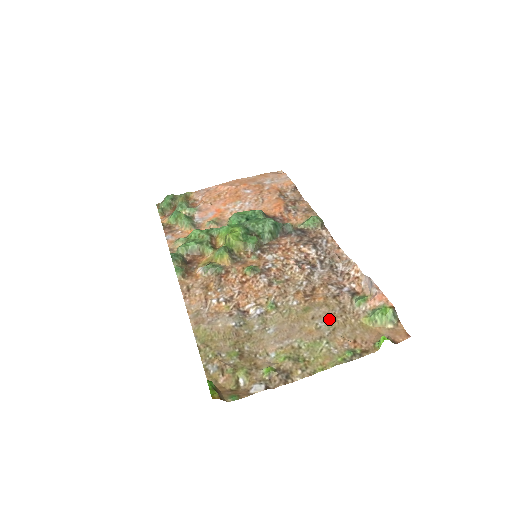
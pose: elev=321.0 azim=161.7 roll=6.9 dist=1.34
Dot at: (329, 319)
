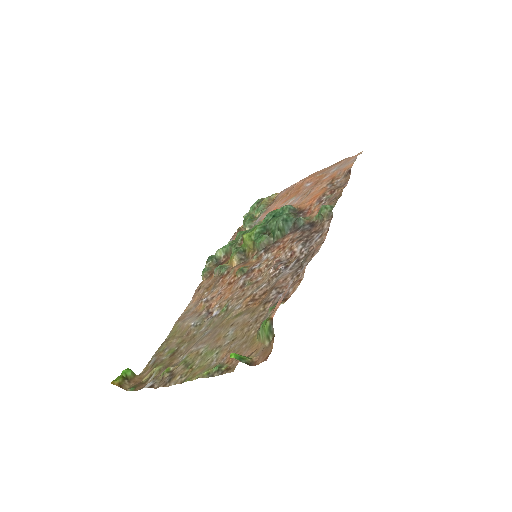
Dot at: (240, 327)
